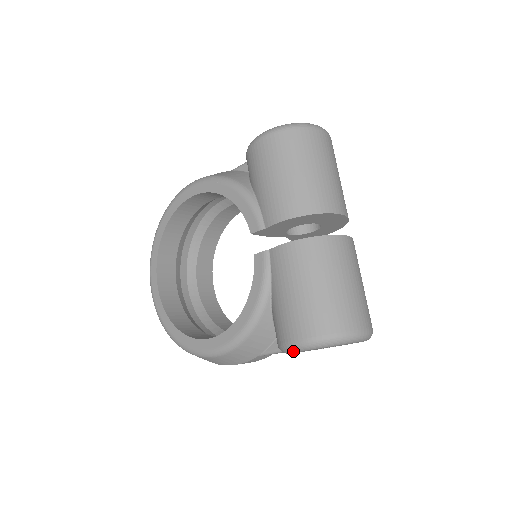
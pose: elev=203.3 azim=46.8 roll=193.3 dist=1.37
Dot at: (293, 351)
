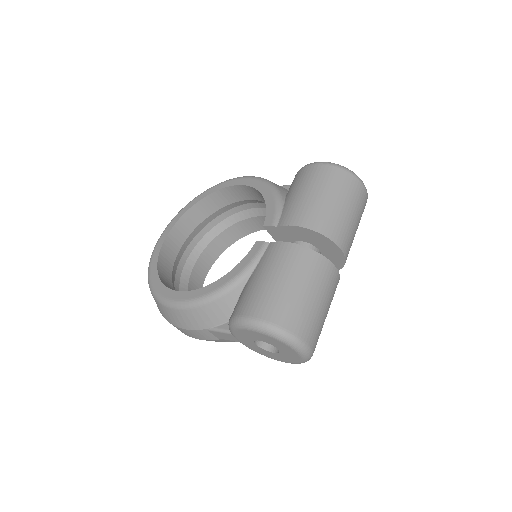
Dot at: (239, 326)
